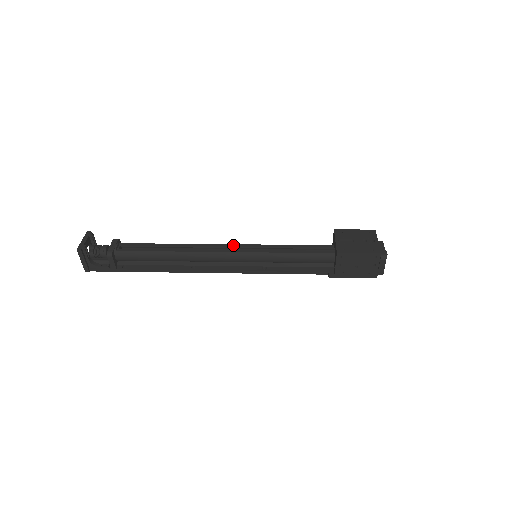
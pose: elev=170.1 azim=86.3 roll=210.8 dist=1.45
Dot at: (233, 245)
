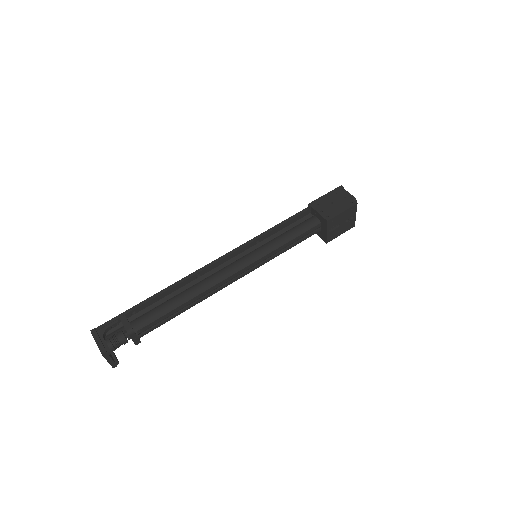
Dot at: (242, 271)
